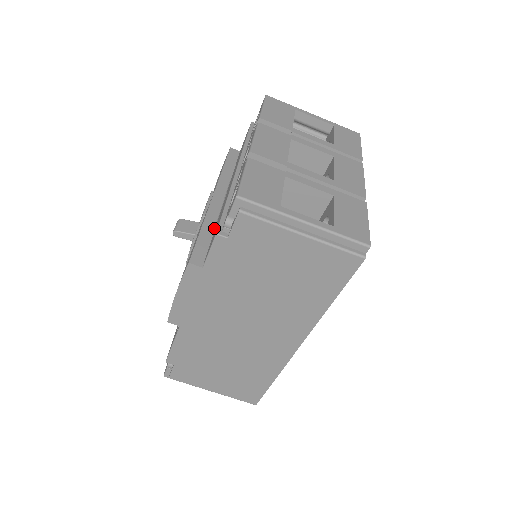
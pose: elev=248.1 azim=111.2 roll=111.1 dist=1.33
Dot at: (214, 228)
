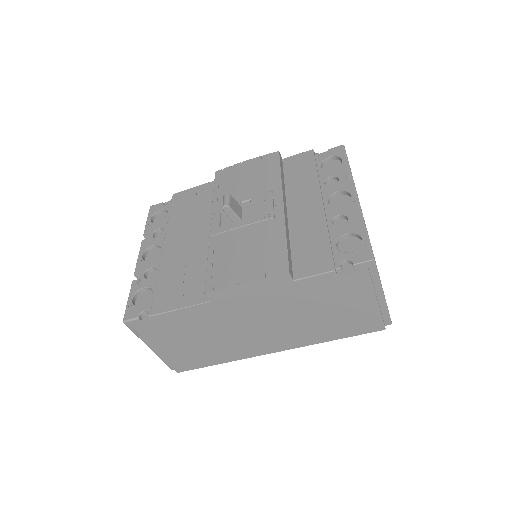
Dot at: (290, 240)
